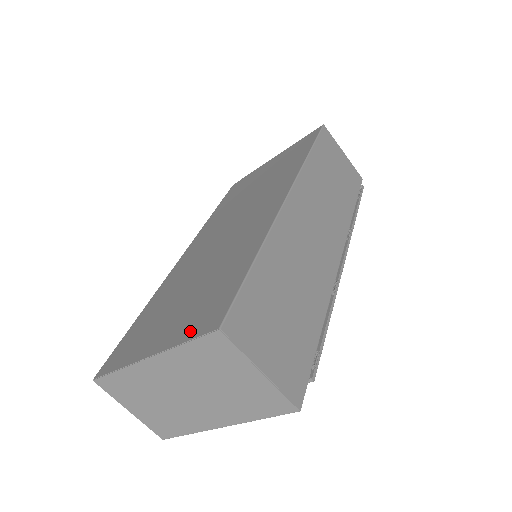
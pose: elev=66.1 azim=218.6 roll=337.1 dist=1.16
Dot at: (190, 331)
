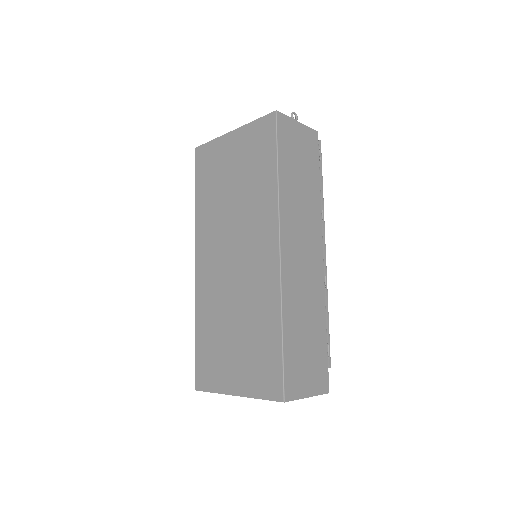
Dot at: (260, 390)
